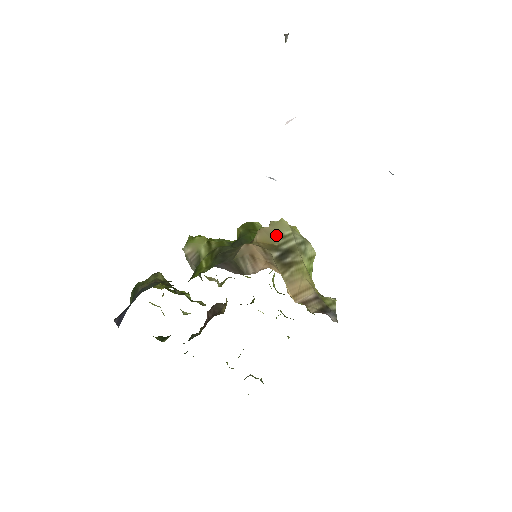
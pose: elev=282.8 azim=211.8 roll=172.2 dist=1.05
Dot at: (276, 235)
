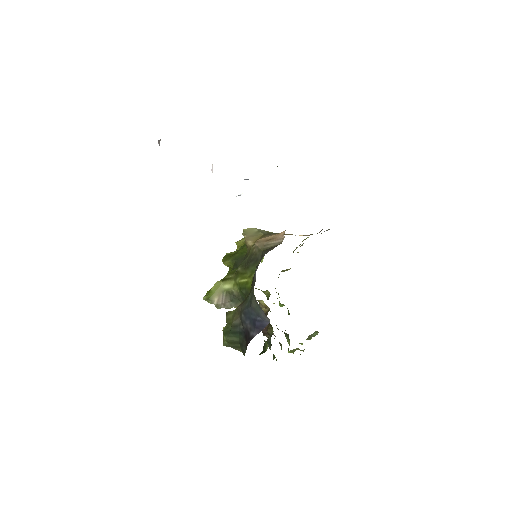
Dot at: (255, 234)
